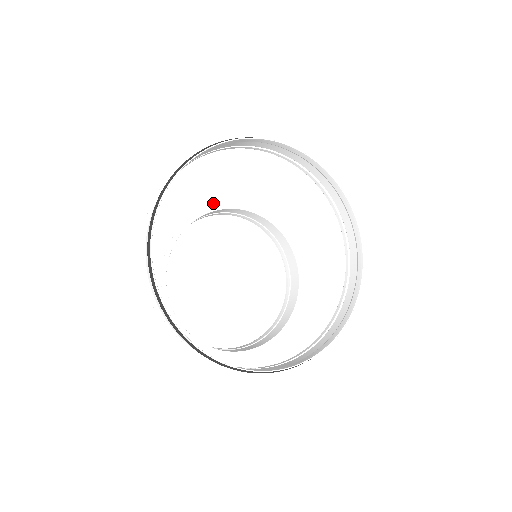
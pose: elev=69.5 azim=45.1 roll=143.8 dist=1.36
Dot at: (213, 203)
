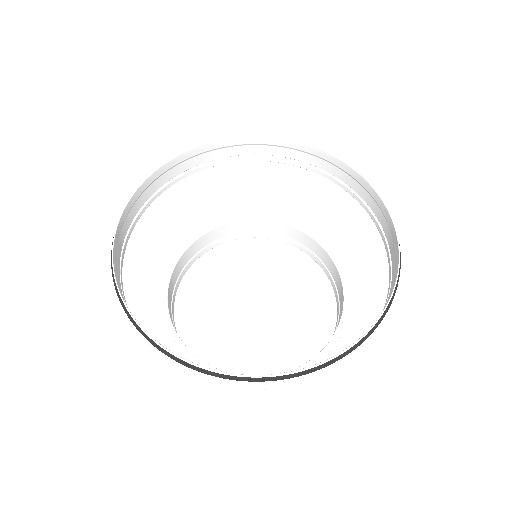
Dot at: (178, 247)
